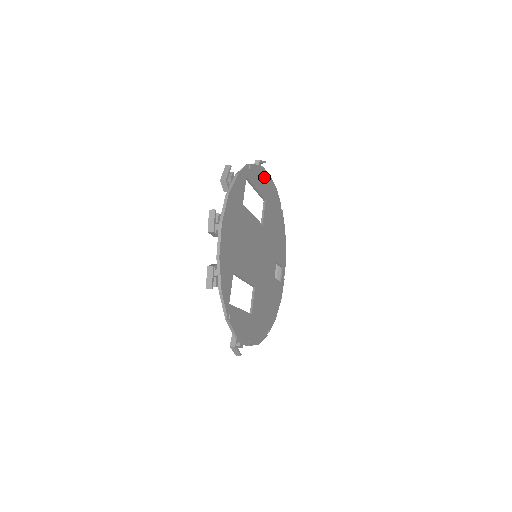
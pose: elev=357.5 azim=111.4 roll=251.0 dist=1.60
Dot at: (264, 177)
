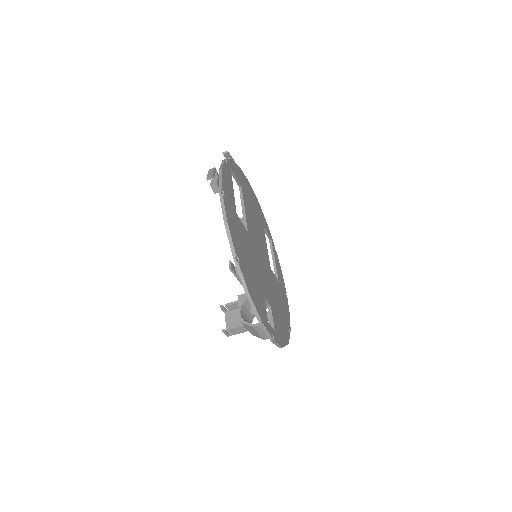
Dot at: (282, 282)
